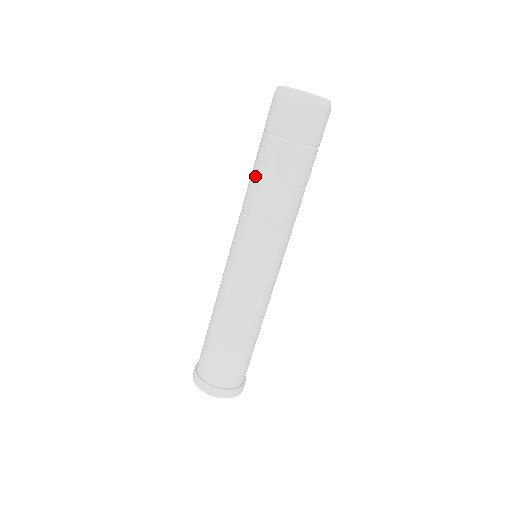
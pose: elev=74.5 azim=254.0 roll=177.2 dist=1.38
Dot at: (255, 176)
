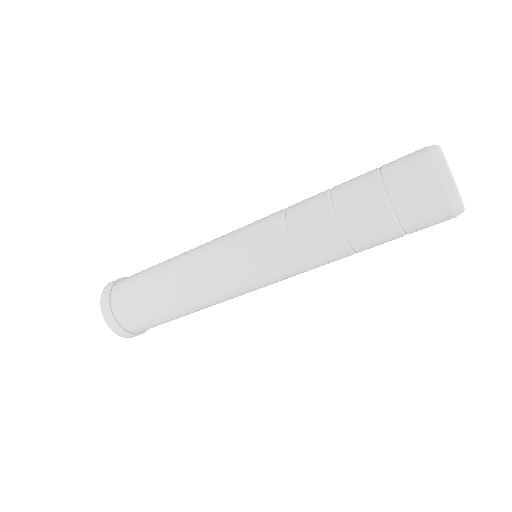
Dot at: (328, 195)
